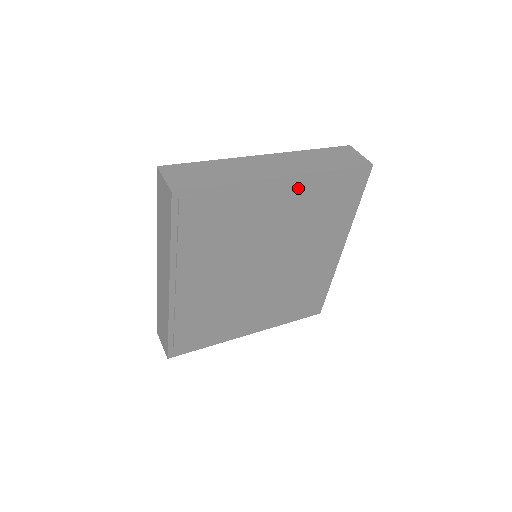
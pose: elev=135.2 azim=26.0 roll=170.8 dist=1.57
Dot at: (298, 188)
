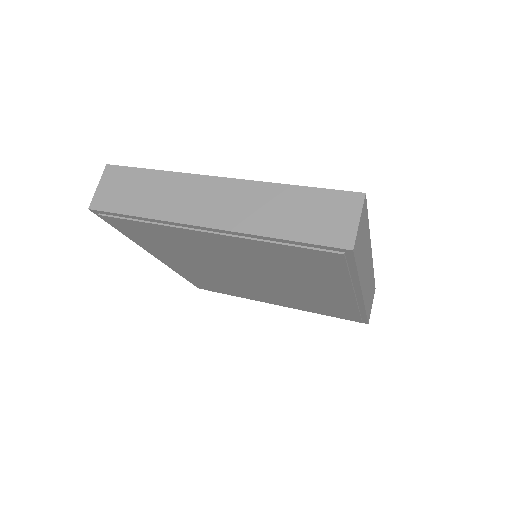
Dot at: (235, 240)
